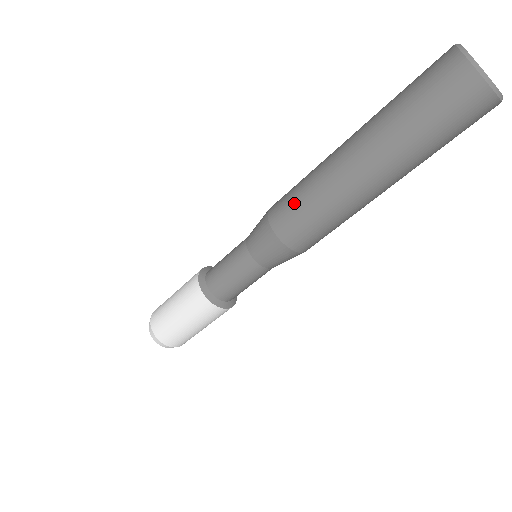
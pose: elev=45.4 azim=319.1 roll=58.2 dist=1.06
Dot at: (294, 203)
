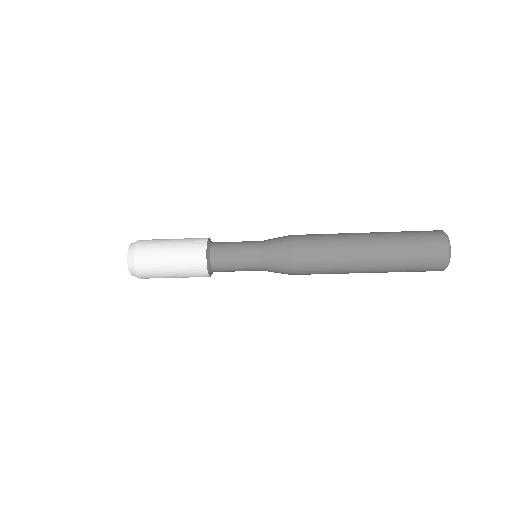
Dot at: (316, 237)
